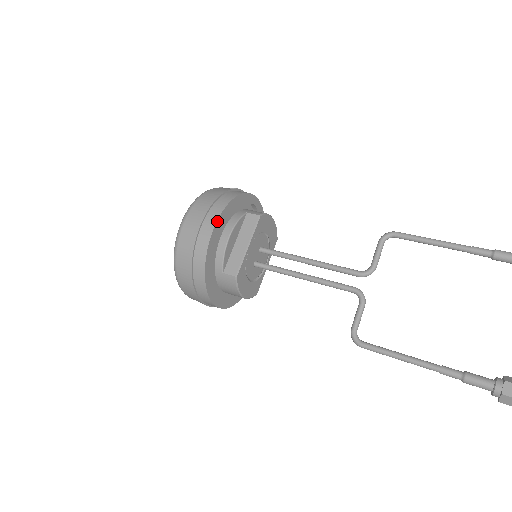
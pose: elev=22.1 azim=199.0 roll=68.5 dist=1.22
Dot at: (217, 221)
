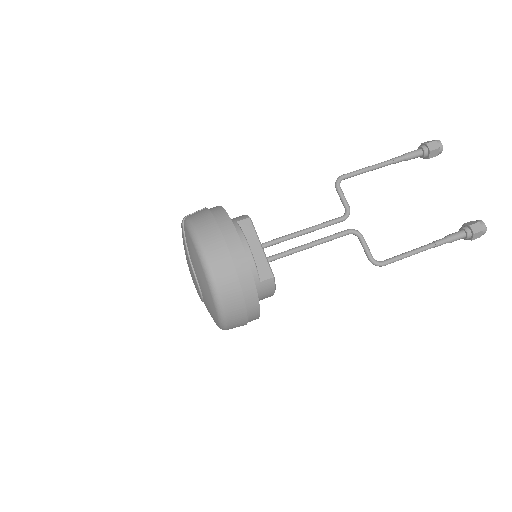
Dot at: (239, 238)
